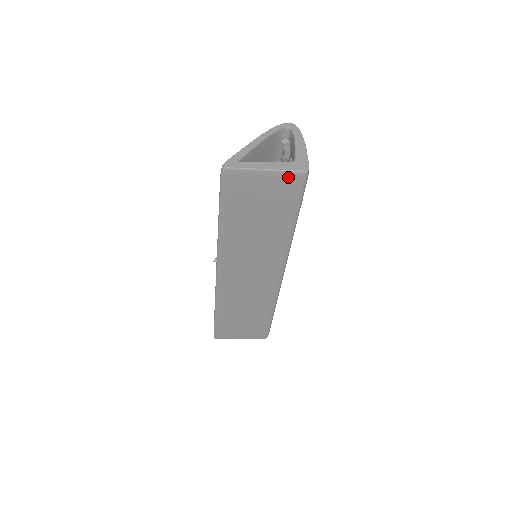
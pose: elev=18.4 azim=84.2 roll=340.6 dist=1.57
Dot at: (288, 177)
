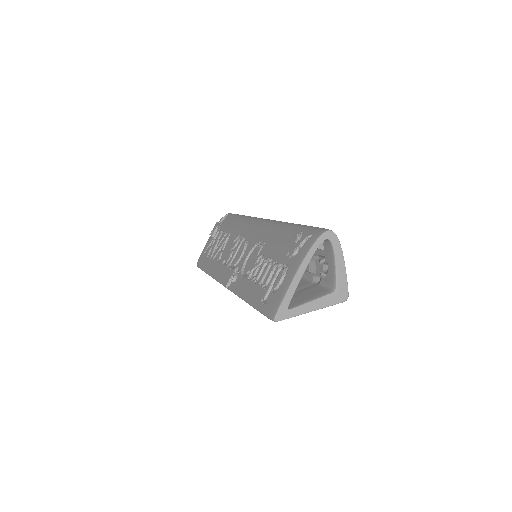
Dot at: occluded
